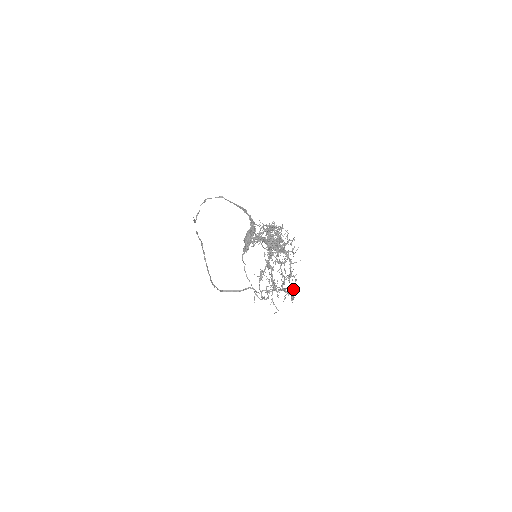
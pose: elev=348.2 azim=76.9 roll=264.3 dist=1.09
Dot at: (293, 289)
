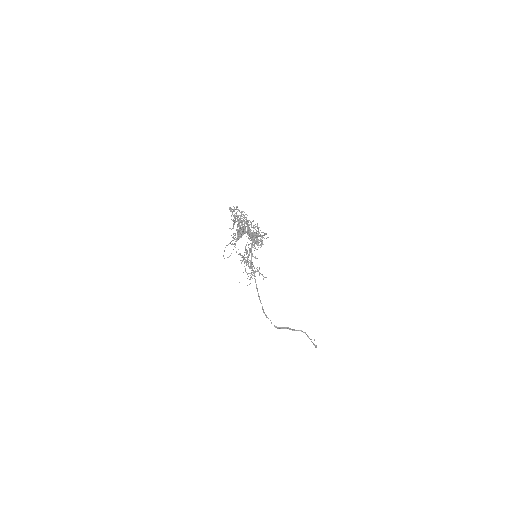
Dot at: occluded
